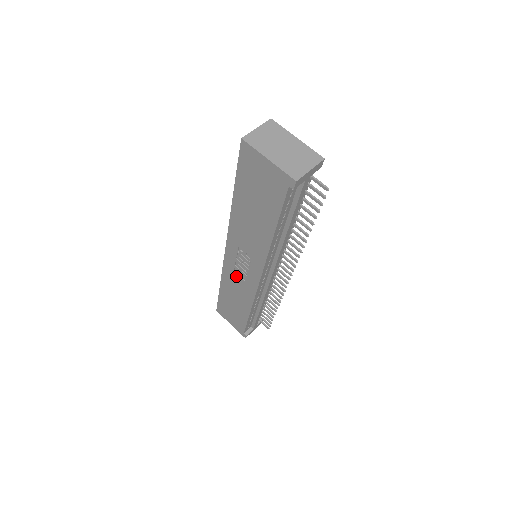
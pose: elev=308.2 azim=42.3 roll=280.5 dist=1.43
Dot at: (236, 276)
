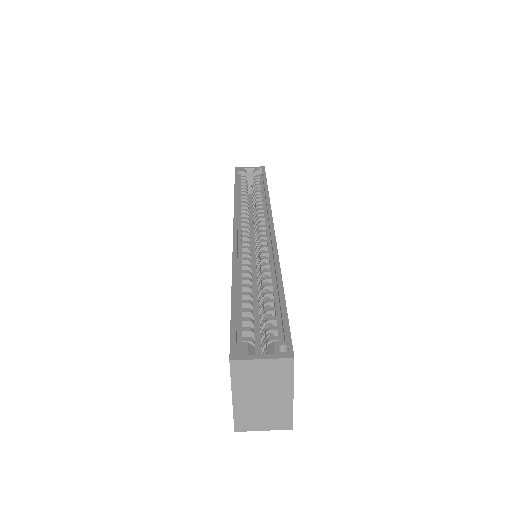
Dot at: occluded
